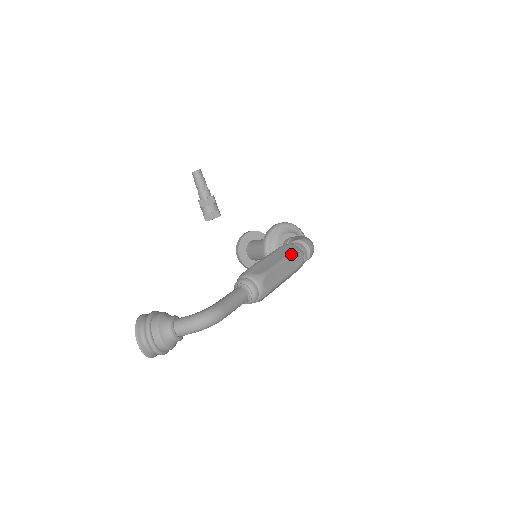
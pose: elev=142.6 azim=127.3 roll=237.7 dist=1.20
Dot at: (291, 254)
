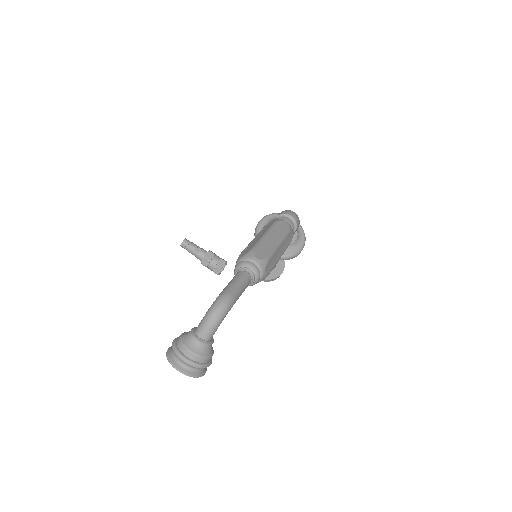
Dot at: (272, 226)
